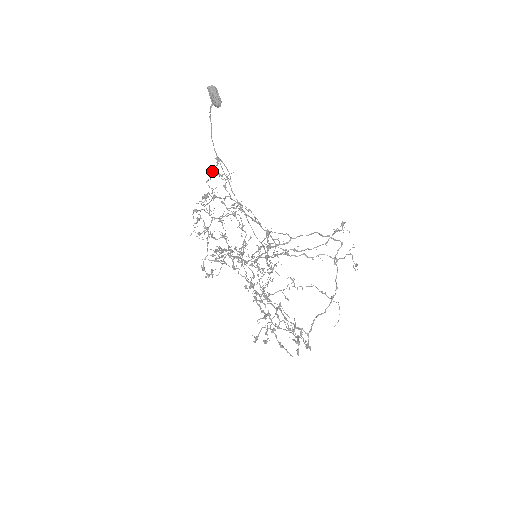
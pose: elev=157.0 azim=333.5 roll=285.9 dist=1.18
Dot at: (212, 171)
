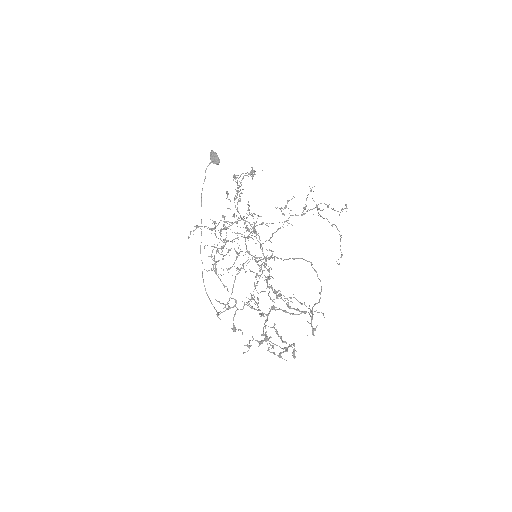
Dot at: occluded
